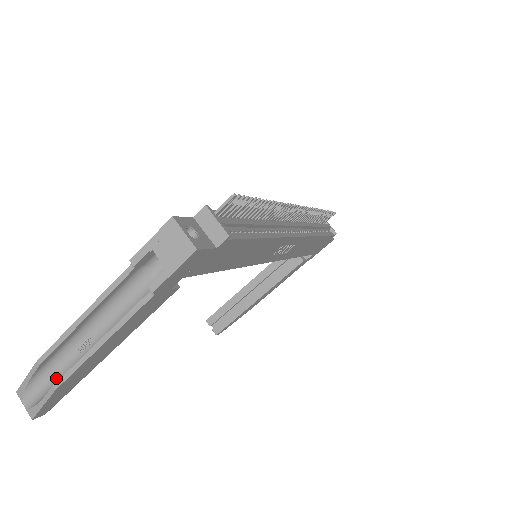
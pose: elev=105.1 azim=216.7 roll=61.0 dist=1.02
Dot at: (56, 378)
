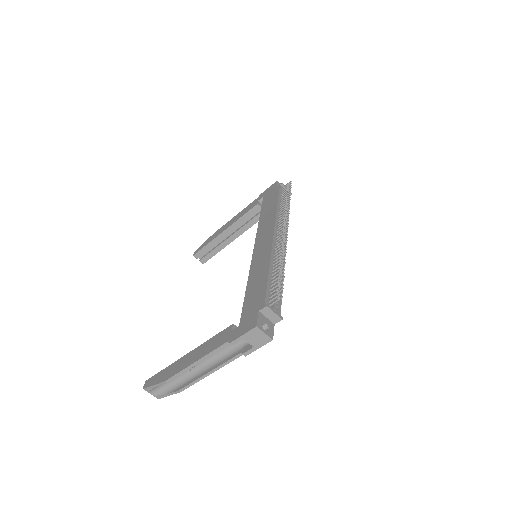
Dot at: (173, 382)
